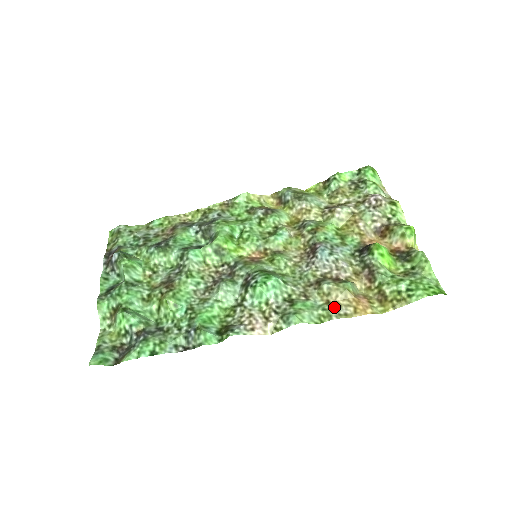
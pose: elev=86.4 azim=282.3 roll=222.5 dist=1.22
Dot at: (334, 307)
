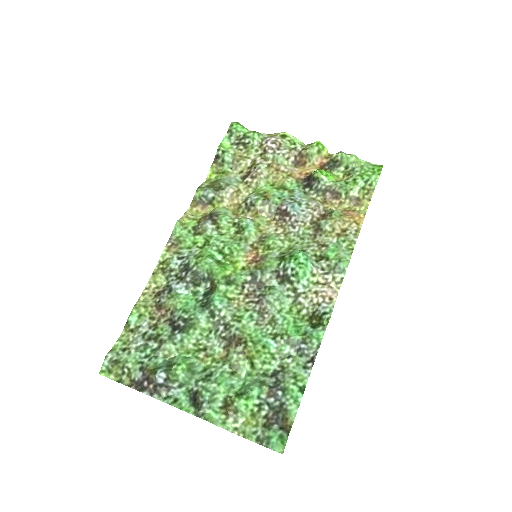
Dot at: (346, 234)
